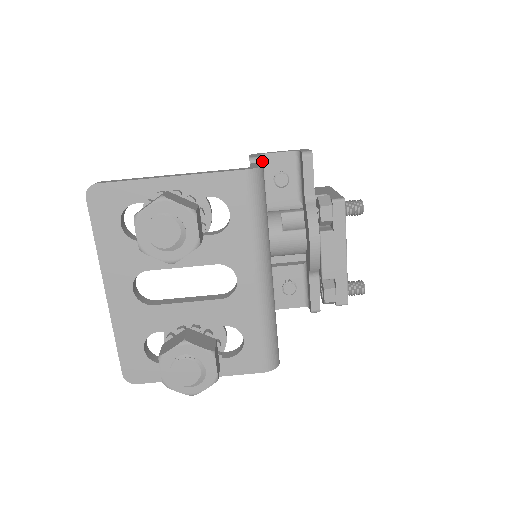
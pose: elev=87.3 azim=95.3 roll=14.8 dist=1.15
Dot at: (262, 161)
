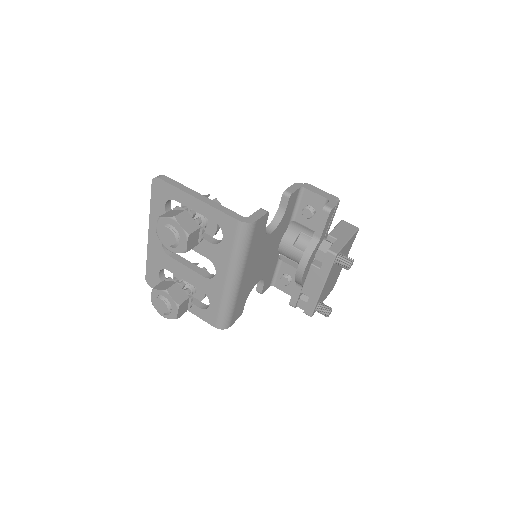
Dot at: (302, 192)
